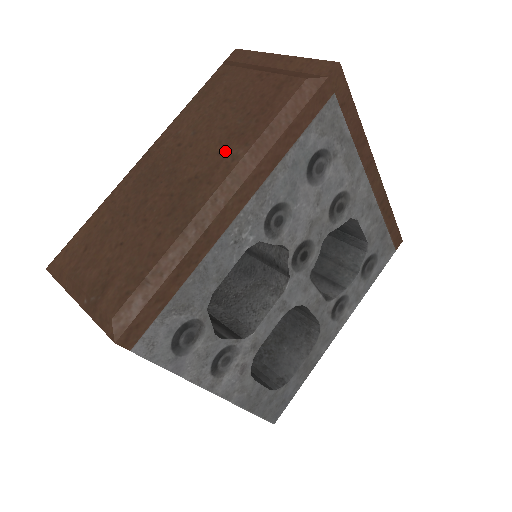
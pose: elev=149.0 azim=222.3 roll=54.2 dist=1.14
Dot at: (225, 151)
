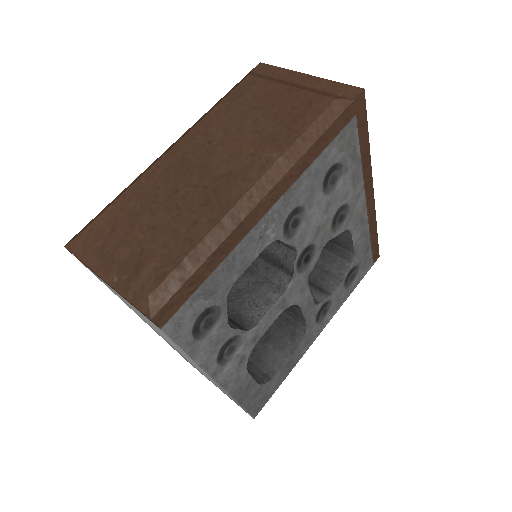
Dot at: (259, 153)
